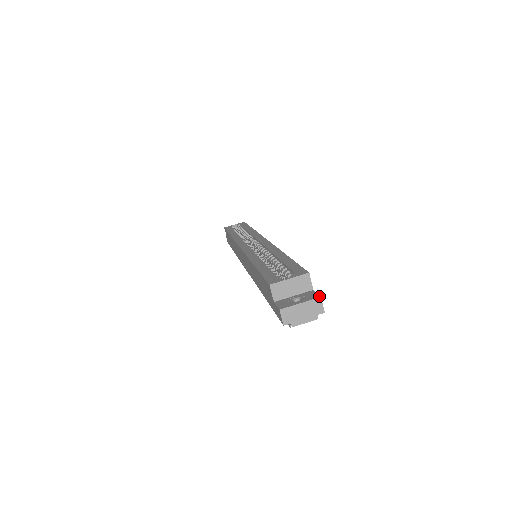
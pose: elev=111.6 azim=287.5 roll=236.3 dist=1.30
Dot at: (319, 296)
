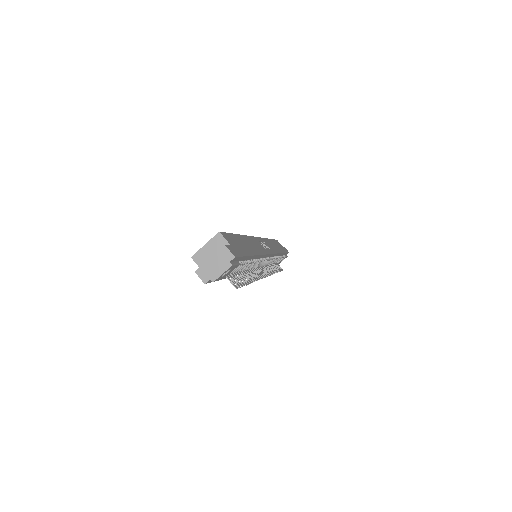
Dot at: (224, 245)
